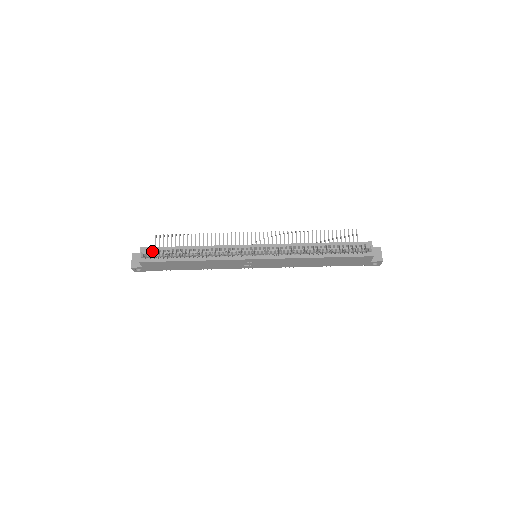
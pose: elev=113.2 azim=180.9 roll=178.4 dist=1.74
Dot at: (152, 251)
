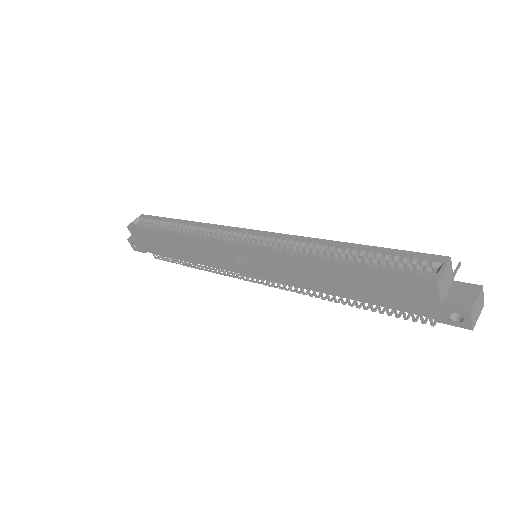
Dot at: occluded
